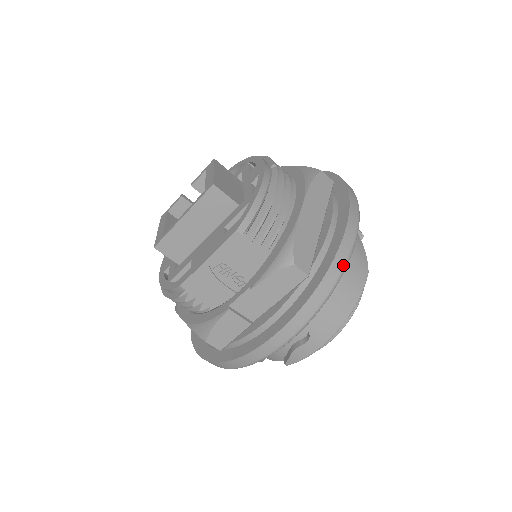
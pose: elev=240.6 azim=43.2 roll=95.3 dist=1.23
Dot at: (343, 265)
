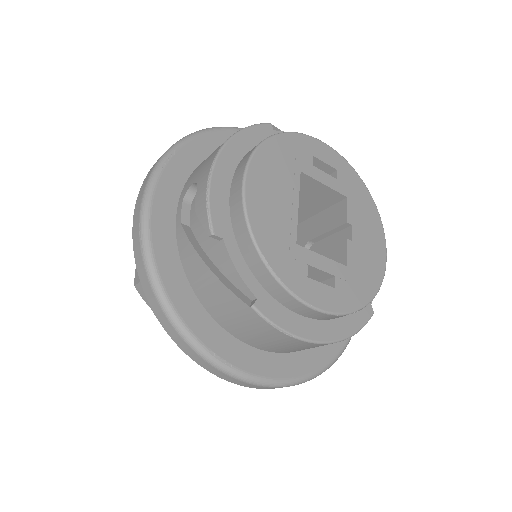
Dot at: (194, 133)
